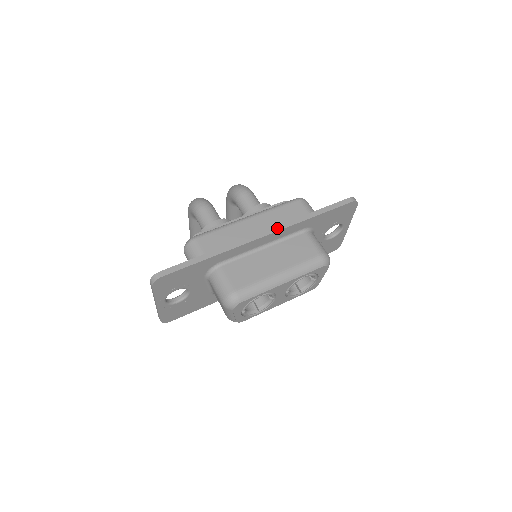
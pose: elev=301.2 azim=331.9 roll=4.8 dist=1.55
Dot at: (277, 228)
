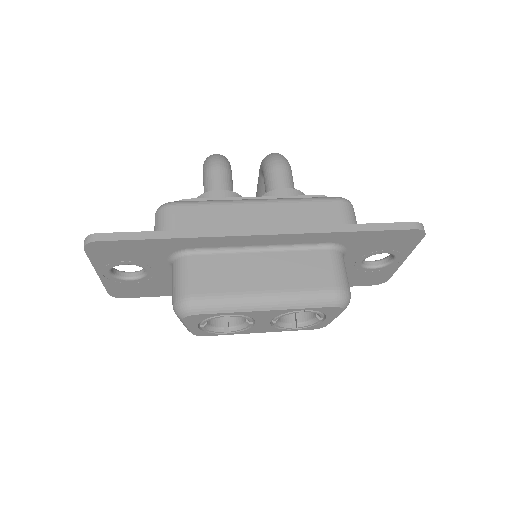
Dot at: (287, 229)
